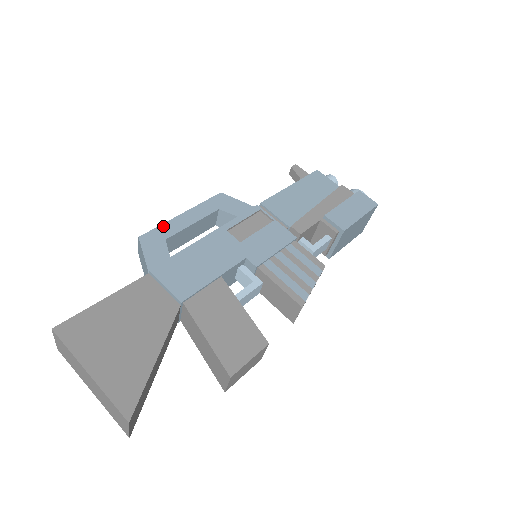
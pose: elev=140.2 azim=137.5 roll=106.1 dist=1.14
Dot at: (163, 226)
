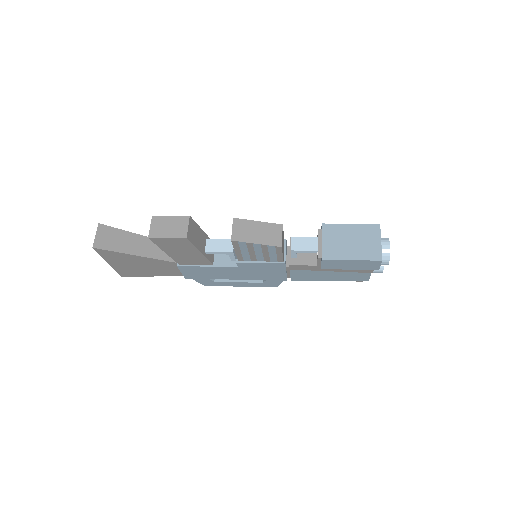
Dot at: occluded
